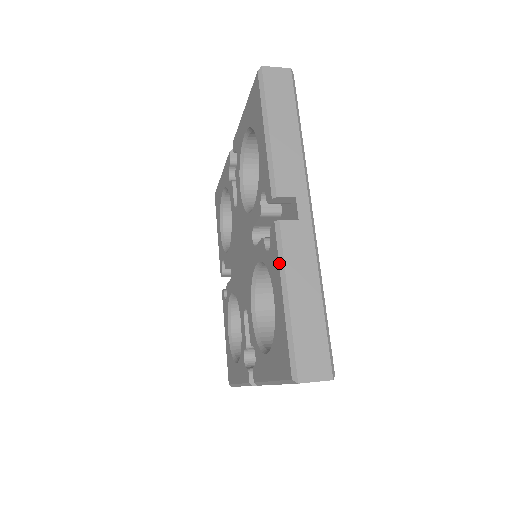
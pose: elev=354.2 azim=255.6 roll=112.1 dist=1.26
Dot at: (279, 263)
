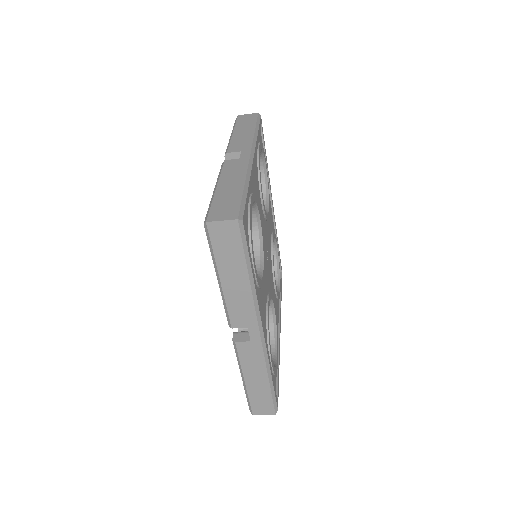
Dot at: (218, 177)
